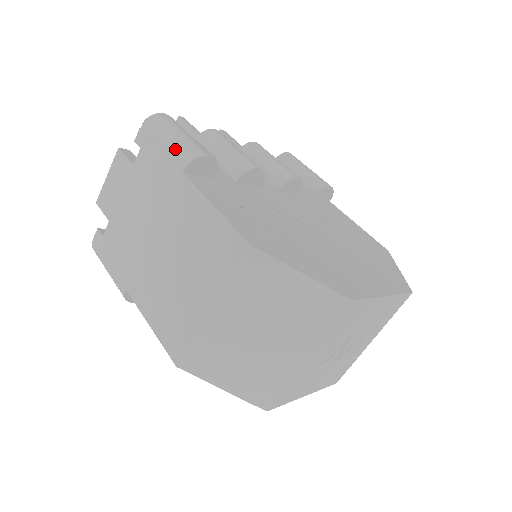
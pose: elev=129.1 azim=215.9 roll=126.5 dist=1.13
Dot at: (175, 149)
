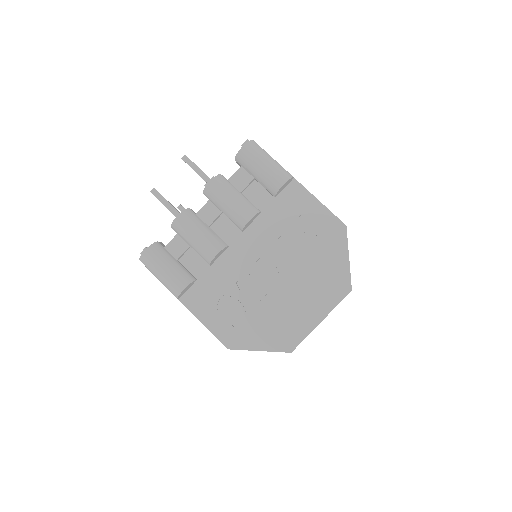
Dot at: (166, 287)
